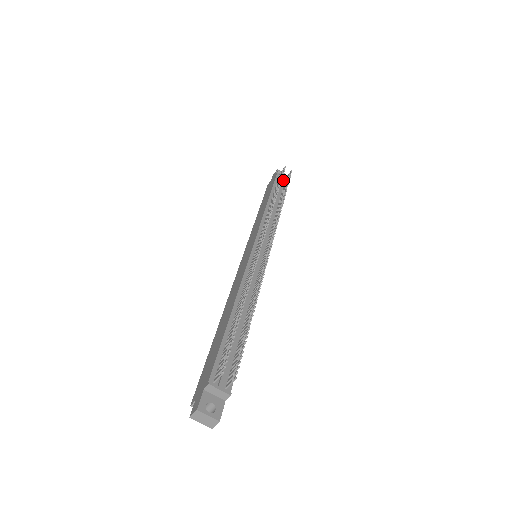
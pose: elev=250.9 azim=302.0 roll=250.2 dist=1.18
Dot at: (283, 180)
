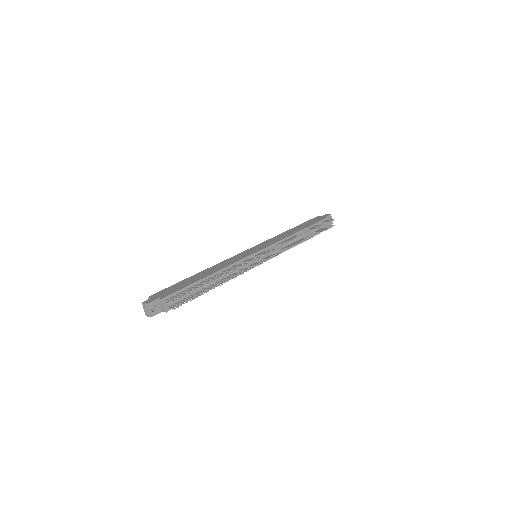
Dot at: (324, 225)
